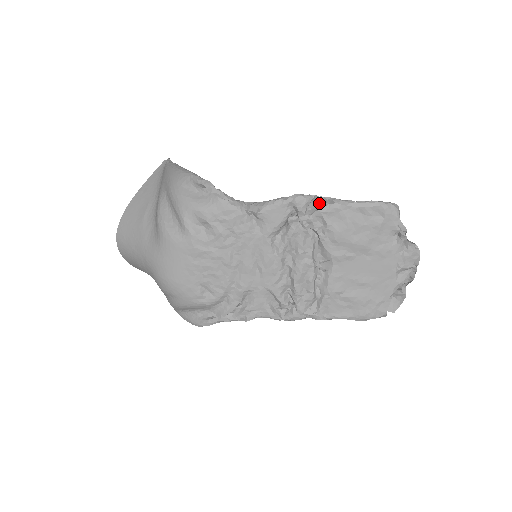
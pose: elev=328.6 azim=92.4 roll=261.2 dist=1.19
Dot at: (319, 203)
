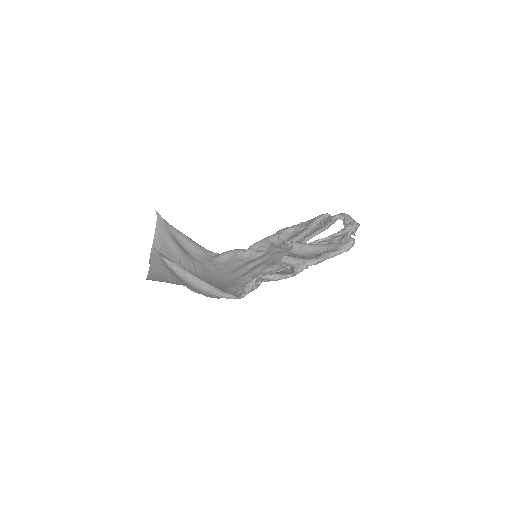
Dot at: occluded
